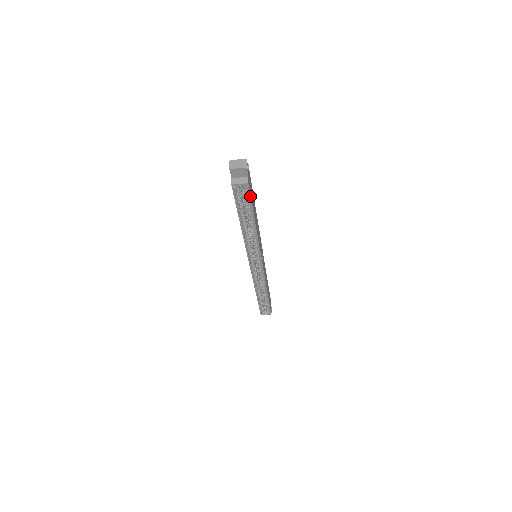
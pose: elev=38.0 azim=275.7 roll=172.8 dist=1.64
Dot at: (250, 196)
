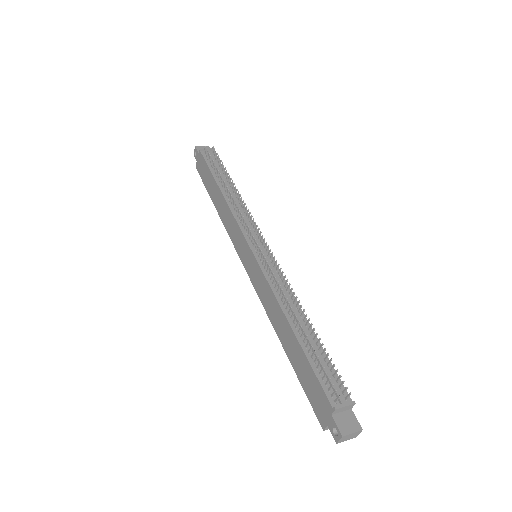
Dot at: occluded
